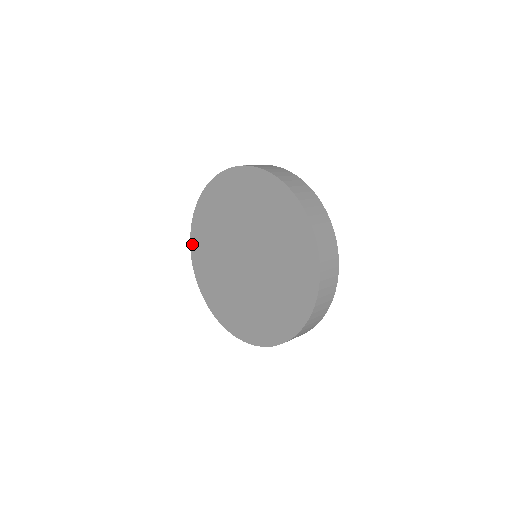
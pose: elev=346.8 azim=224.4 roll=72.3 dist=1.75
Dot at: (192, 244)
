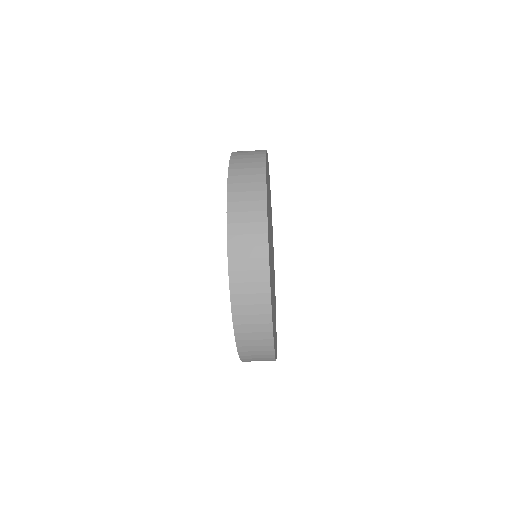
Dot at: occluded
